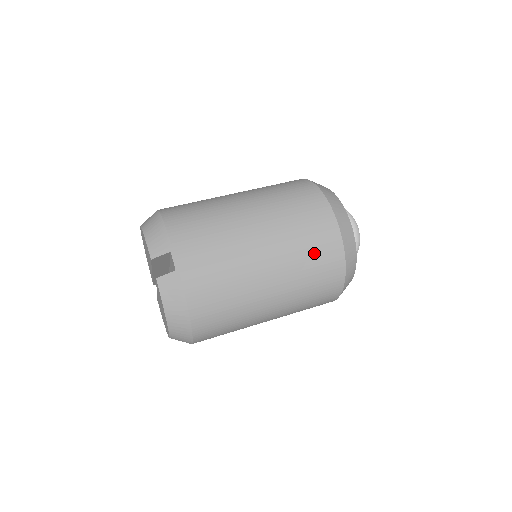
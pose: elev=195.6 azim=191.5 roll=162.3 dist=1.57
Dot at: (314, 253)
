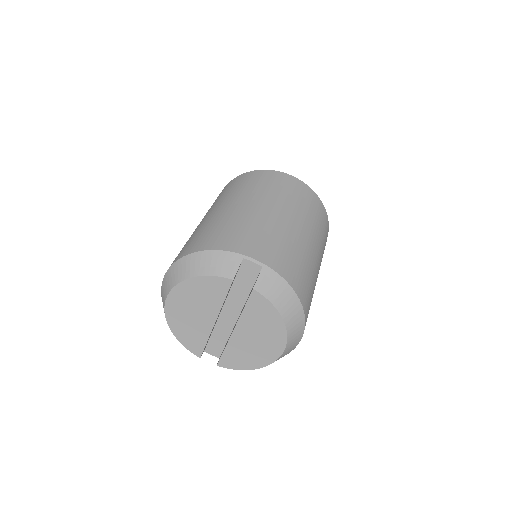
Dot at: (306, 202)
